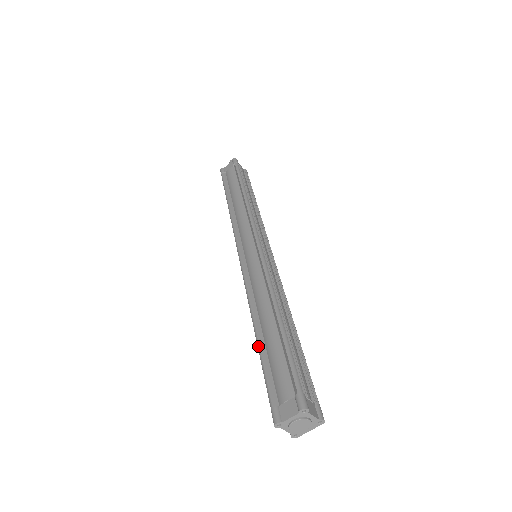
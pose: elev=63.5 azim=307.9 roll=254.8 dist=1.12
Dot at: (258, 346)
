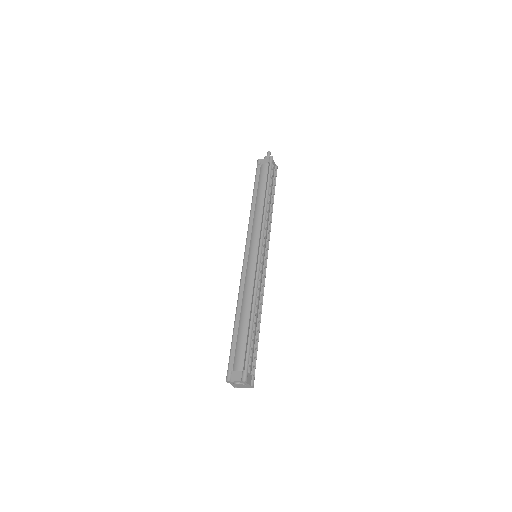
Dot at: (234, 328)
